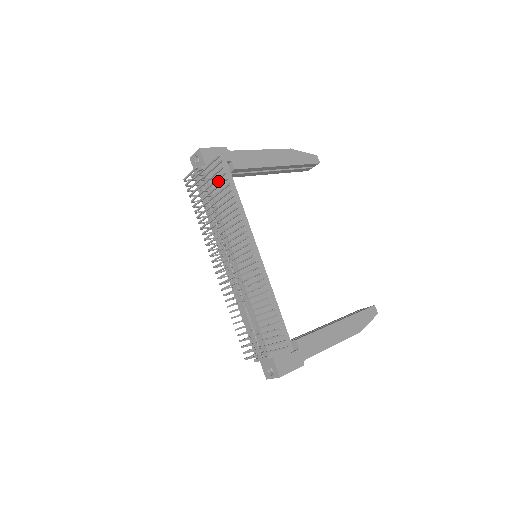
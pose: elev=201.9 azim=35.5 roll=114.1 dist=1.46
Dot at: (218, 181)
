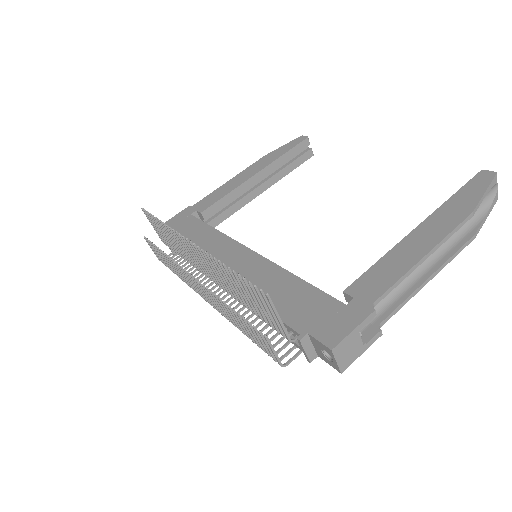
Dot at: (183, 233)
